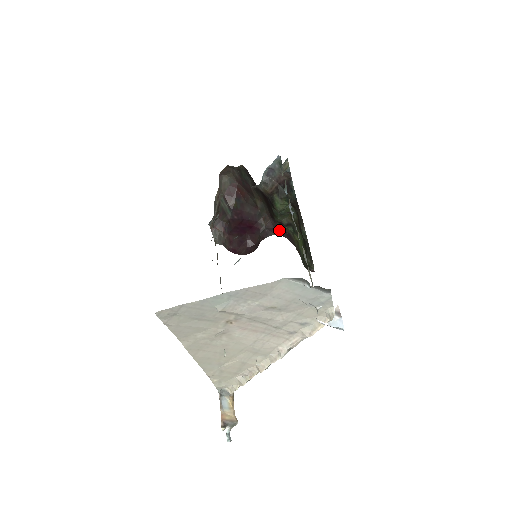
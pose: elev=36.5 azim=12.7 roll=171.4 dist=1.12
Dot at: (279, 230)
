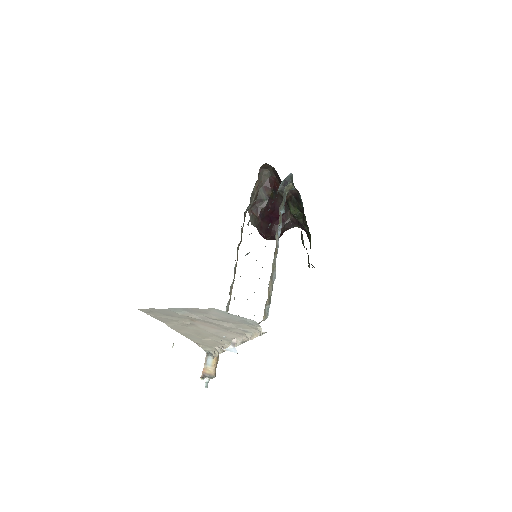
Dot at: (300, 225)
